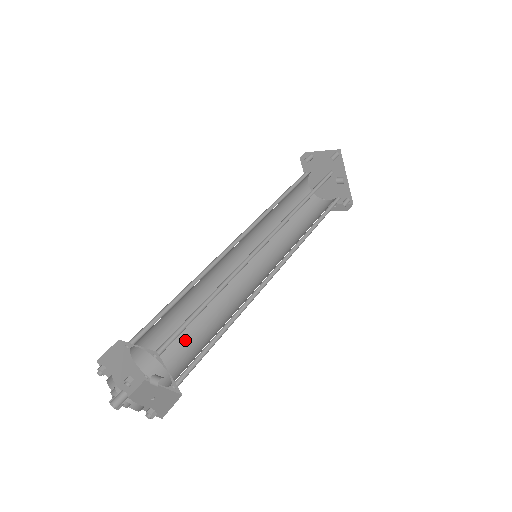
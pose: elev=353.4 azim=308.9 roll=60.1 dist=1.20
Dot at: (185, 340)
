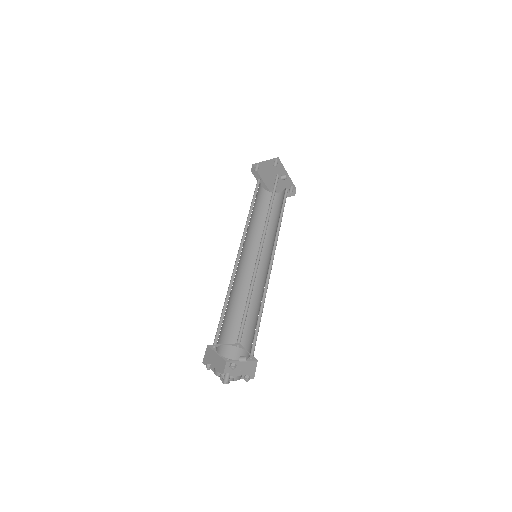
Dot at: (238, 328)
